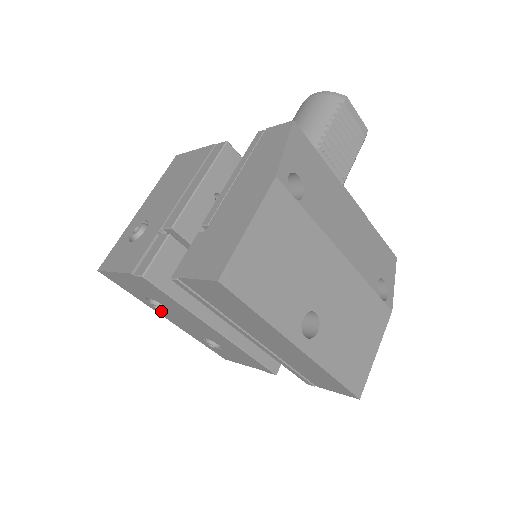
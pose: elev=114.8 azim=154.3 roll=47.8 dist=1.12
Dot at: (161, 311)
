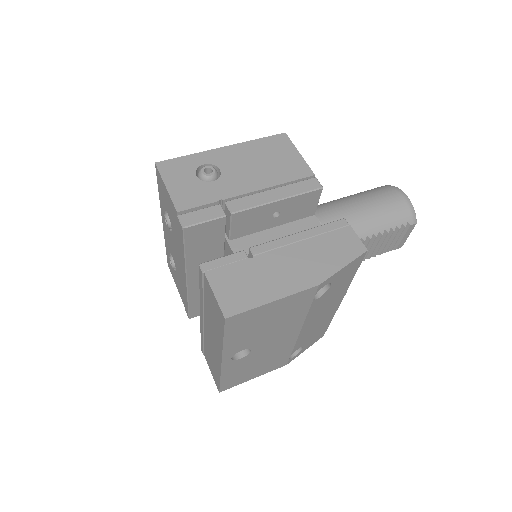
Dot at: occluded
